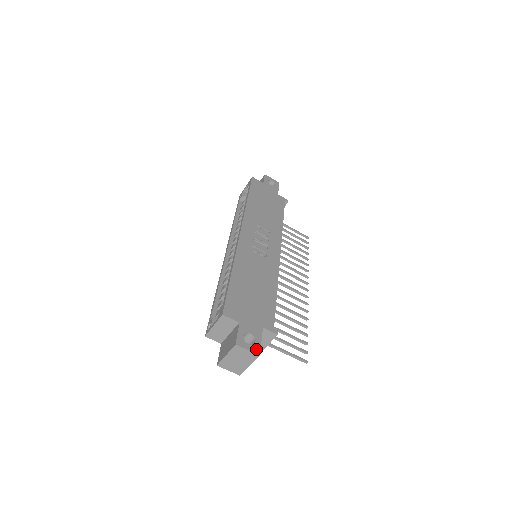
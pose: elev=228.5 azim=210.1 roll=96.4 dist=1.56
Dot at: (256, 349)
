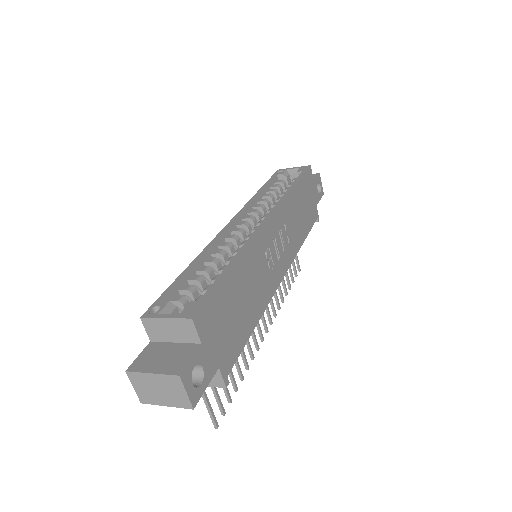
Dot at: (195, 397)
